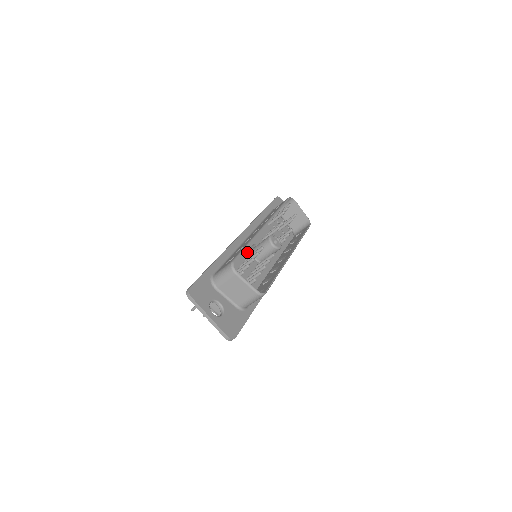
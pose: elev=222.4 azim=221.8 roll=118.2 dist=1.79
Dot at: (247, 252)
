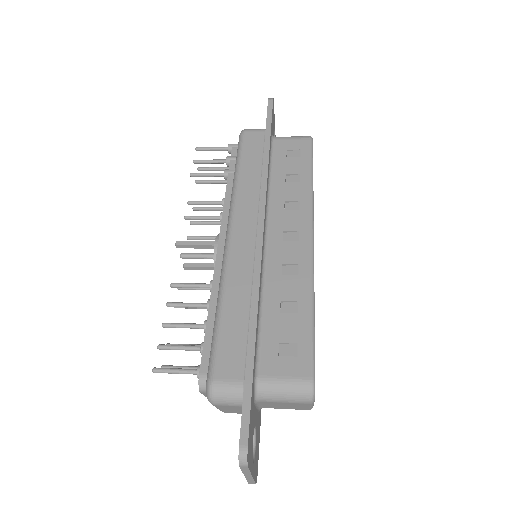
Dot at: occluded
